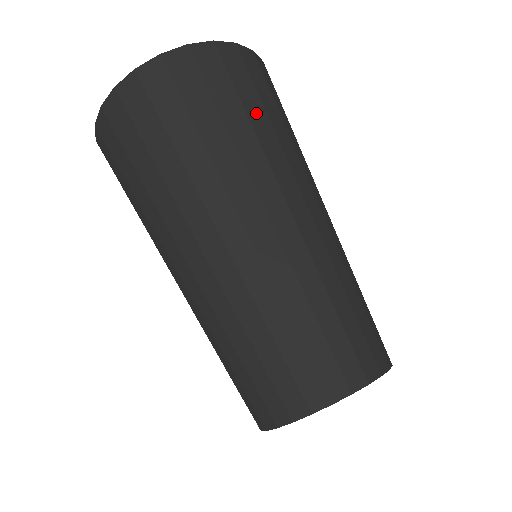
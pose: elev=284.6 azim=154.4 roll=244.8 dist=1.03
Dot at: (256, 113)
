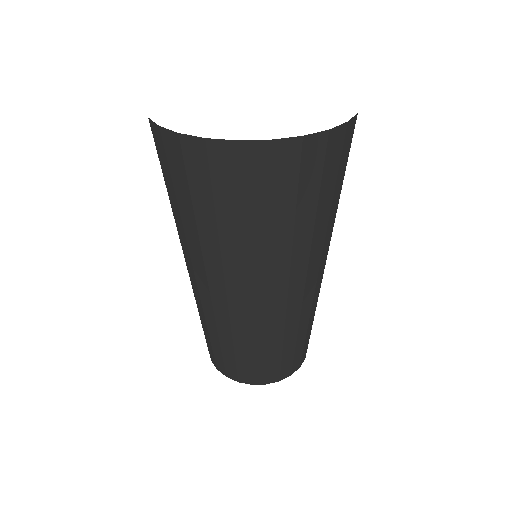
Dot at: (255, 221)
